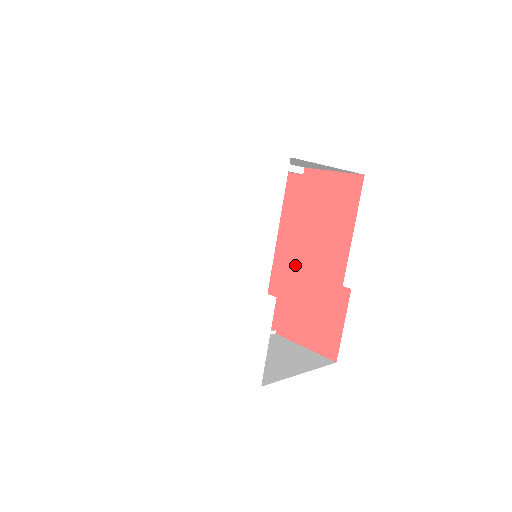
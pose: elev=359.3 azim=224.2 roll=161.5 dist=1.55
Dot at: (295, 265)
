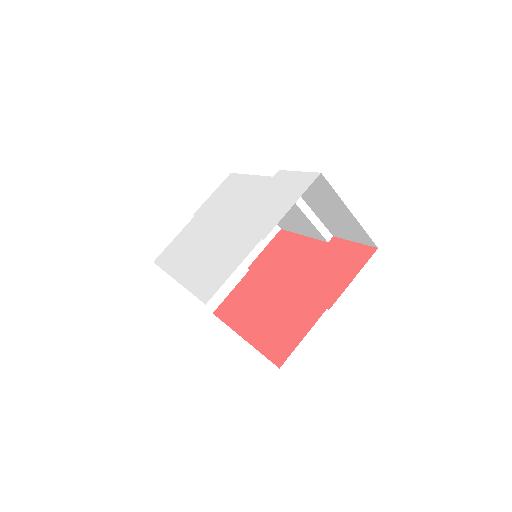
Dot at: (292, 281)
